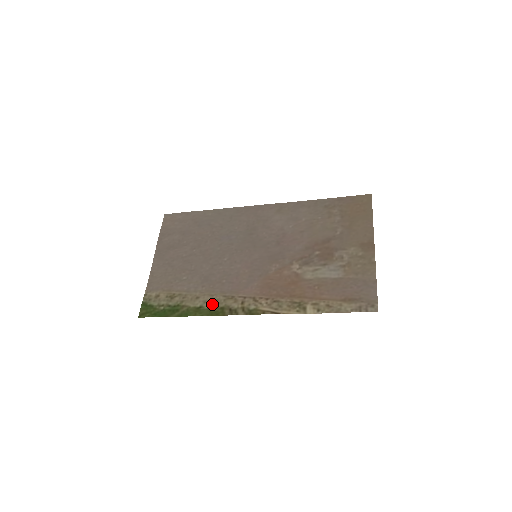
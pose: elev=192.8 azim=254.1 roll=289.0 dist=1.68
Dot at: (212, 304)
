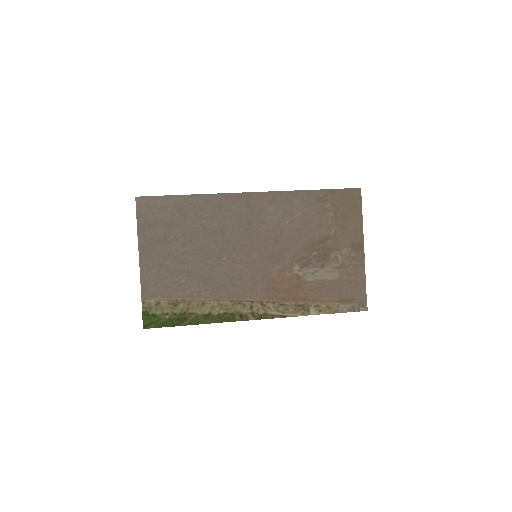
Dot at: (221, 310)
